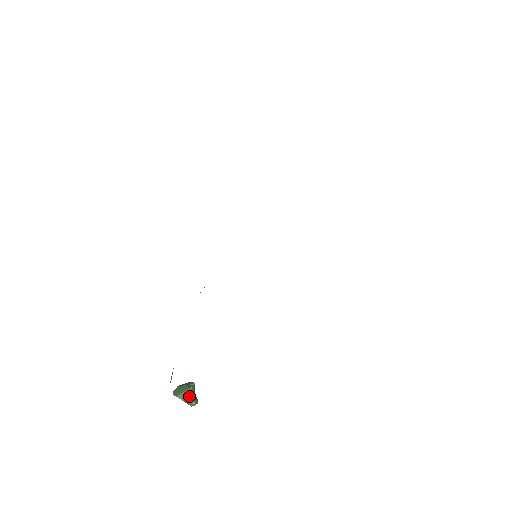
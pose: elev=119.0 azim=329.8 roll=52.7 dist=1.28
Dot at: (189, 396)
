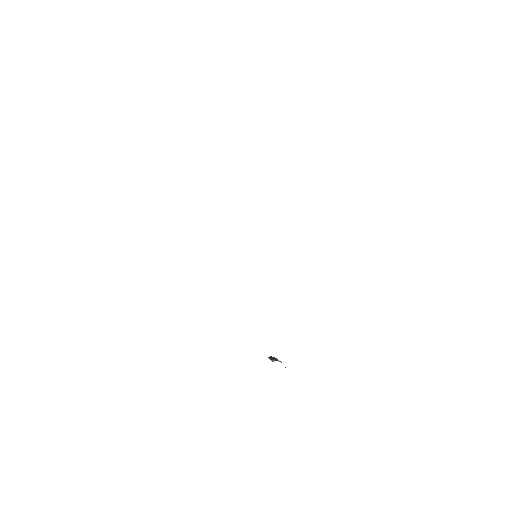
Dot at: occluded
